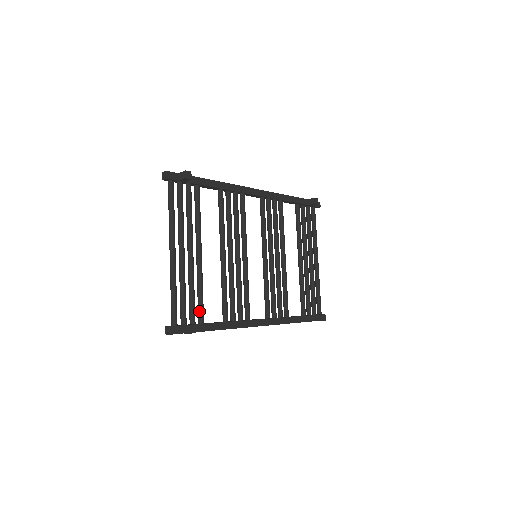
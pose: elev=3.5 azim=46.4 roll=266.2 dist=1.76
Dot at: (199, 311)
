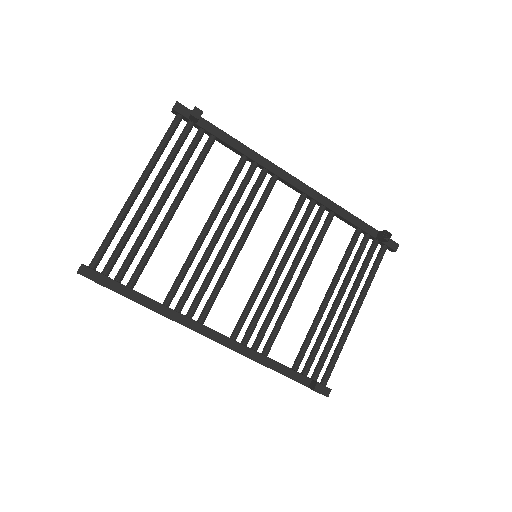
Dot at: (134, 271)
